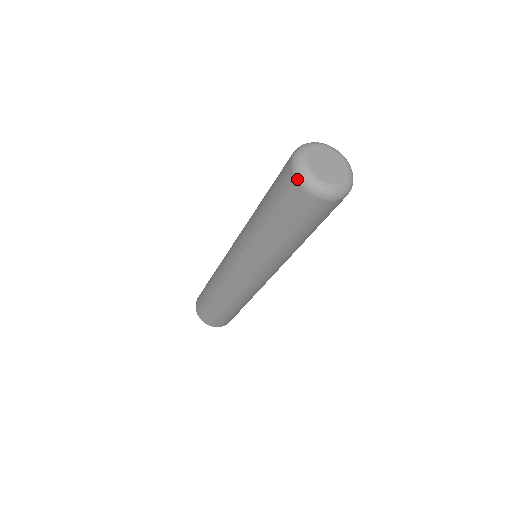
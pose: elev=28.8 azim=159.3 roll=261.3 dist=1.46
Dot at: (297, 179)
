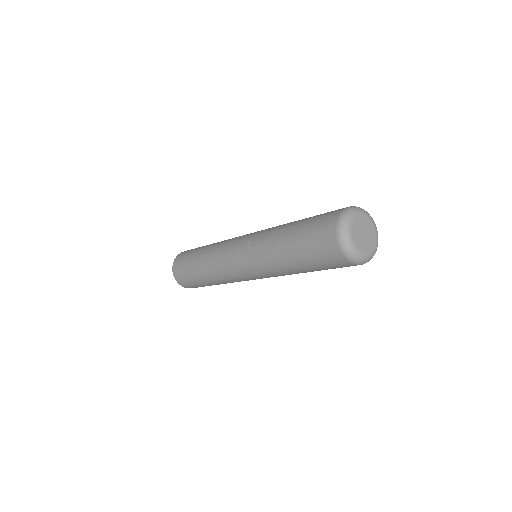
Dot at: (349, 260)
